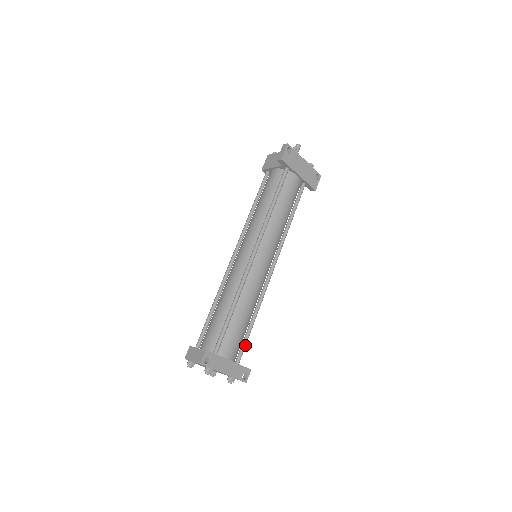
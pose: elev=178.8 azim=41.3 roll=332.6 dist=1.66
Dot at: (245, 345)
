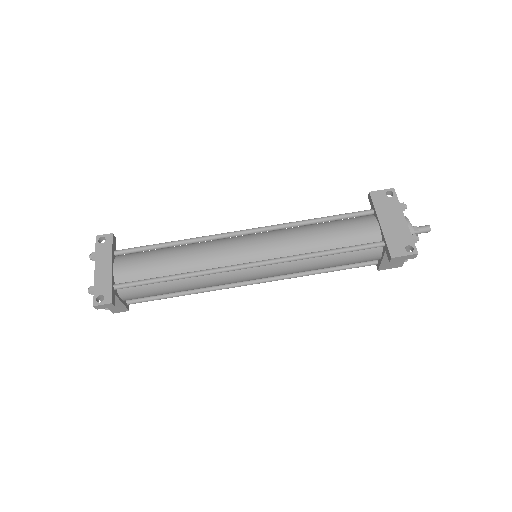
Dot at: (139, 282)
